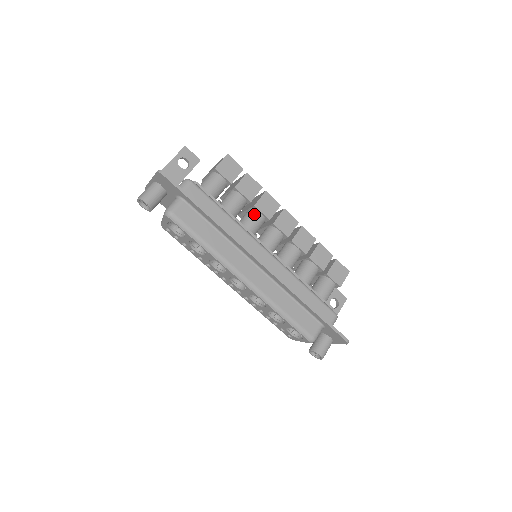
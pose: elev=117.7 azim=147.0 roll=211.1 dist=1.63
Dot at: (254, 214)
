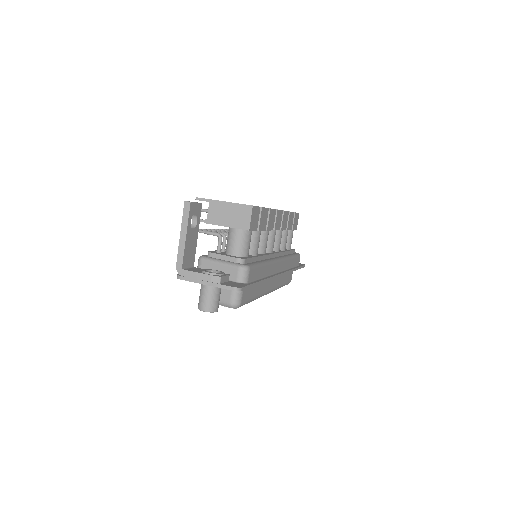
Dot at: (265, 236)
